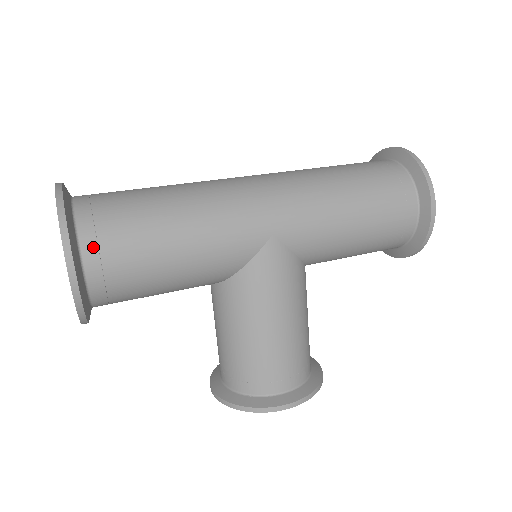
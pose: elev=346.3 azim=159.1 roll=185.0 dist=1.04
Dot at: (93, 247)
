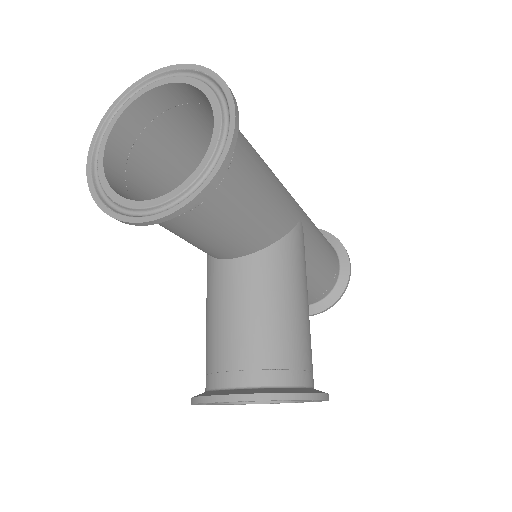
Dot at: occluded
